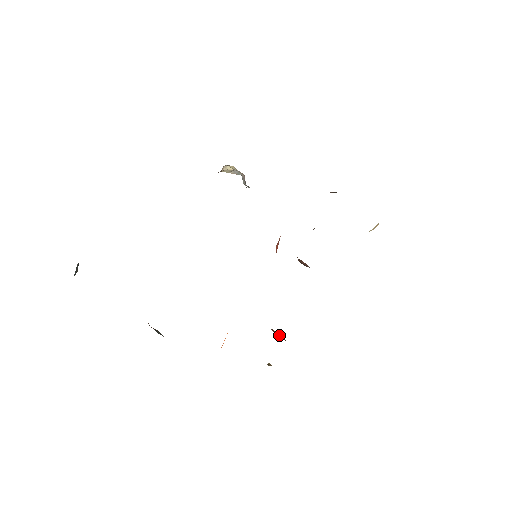
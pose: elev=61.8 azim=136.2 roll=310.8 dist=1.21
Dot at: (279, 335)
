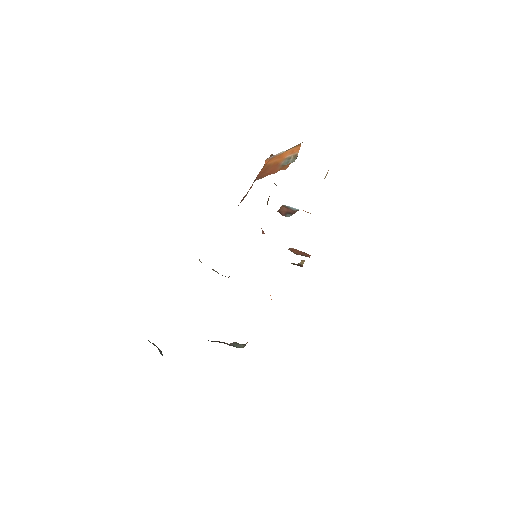
Dot at: (298, 251)
